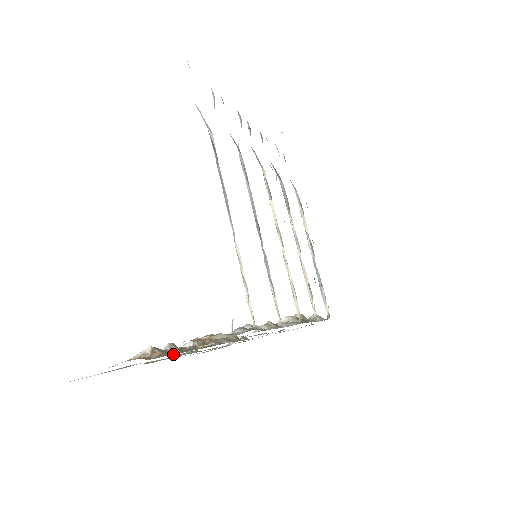
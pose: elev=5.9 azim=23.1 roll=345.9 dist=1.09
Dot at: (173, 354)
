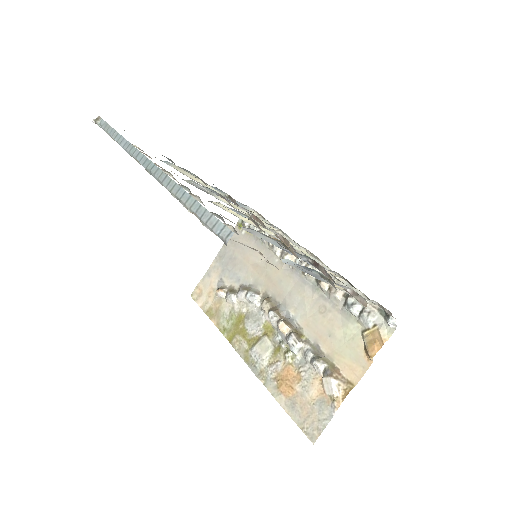
Dot at: (333, 364)
